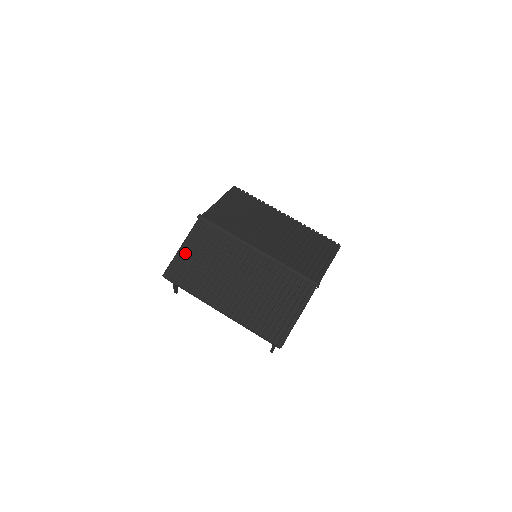
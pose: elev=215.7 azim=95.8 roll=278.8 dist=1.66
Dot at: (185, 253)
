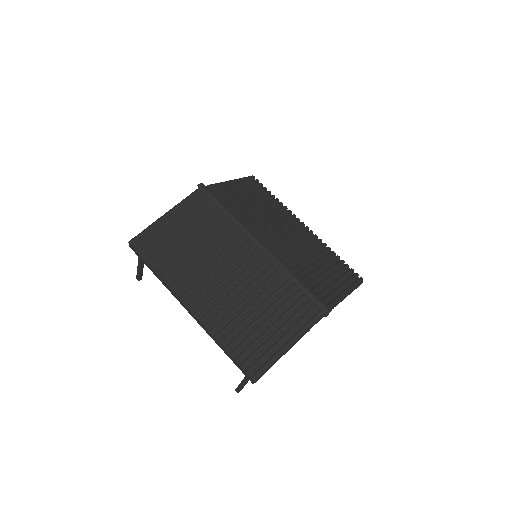
Dot at: (167, 223)
